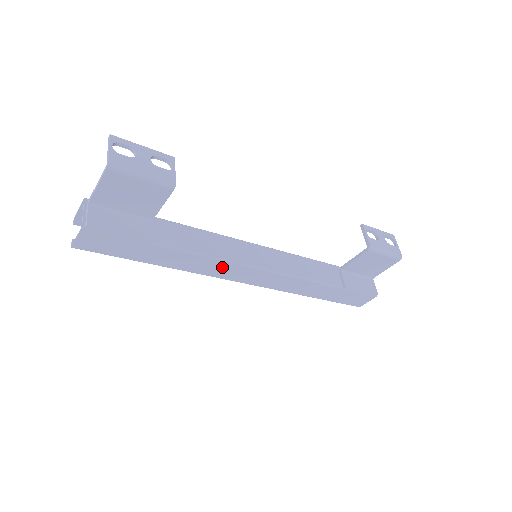
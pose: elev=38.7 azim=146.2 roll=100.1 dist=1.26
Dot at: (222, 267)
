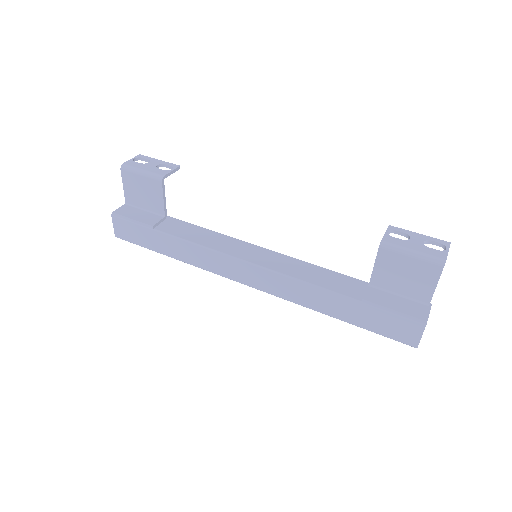
Dot at: (215, 259)
